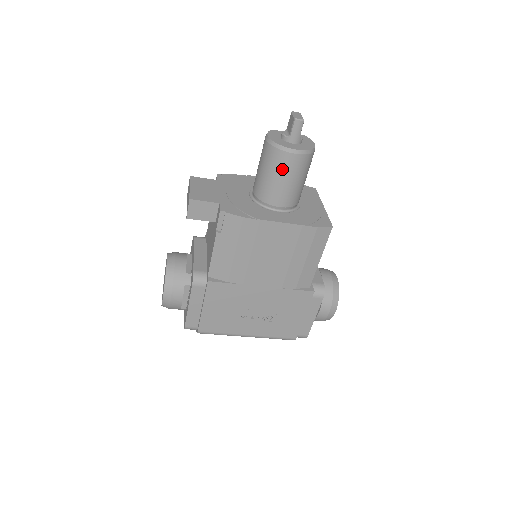
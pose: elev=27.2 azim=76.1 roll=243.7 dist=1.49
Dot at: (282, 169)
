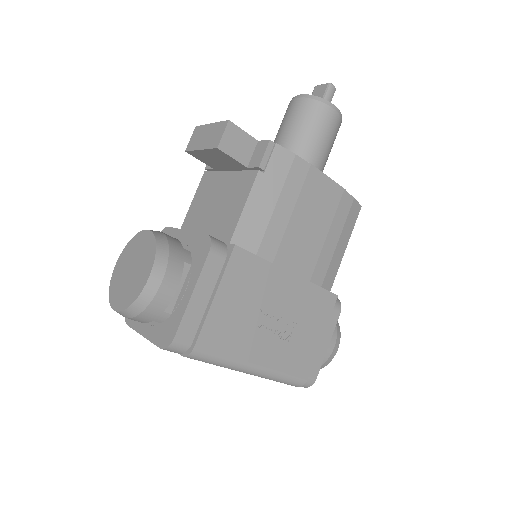
Dot at: (322, 124)
